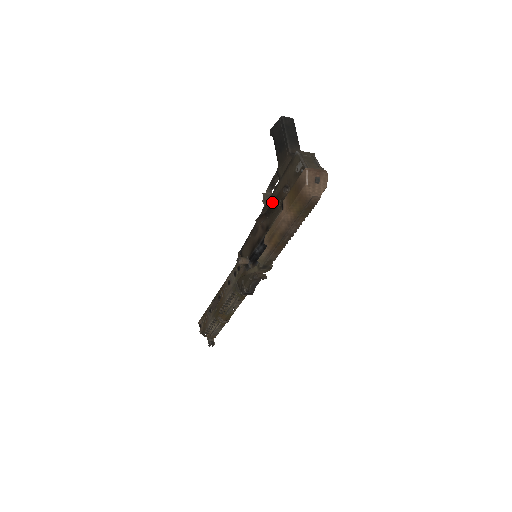
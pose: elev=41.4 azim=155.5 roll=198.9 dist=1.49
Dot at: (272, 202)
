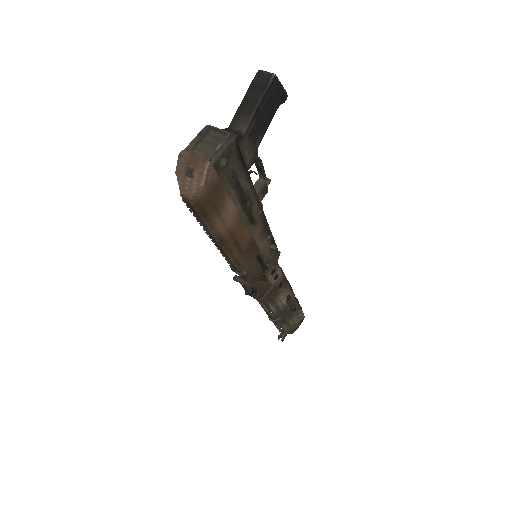
Dot at: occluded
